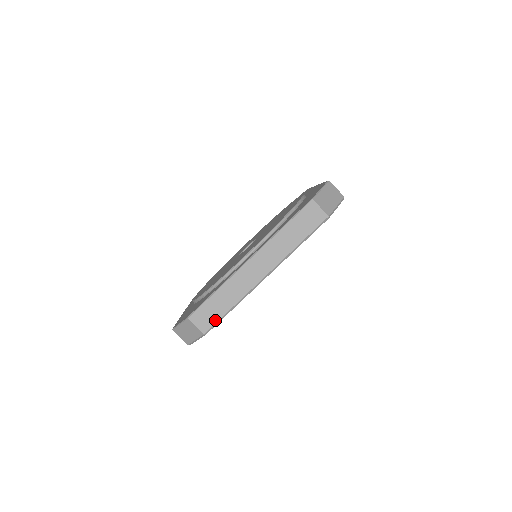
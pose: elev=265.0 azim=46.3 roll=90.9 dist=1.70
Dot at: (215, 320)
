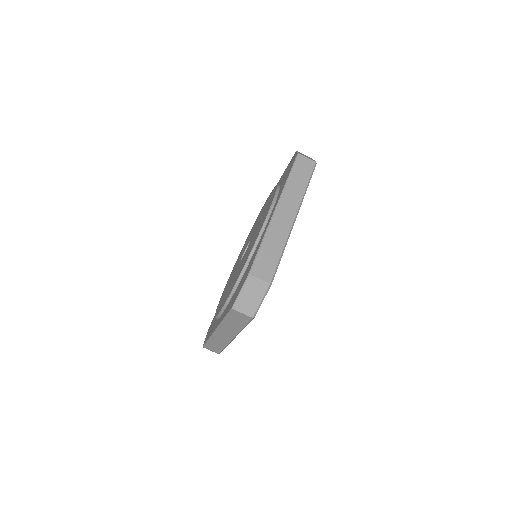
Dot at: (273, 267)
